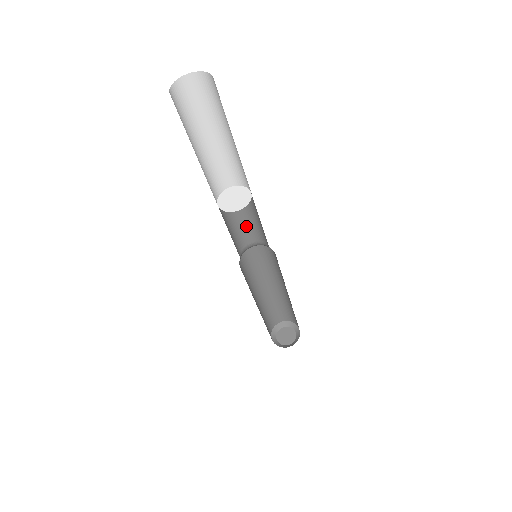
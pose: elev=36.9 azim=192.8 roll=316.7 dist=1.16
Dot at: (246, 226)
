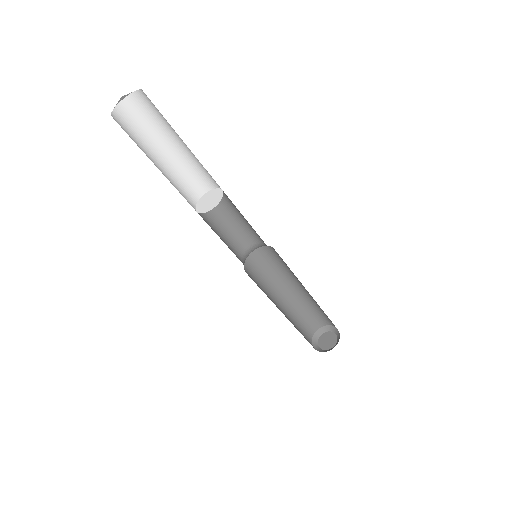
Dot at: (238, 229)
